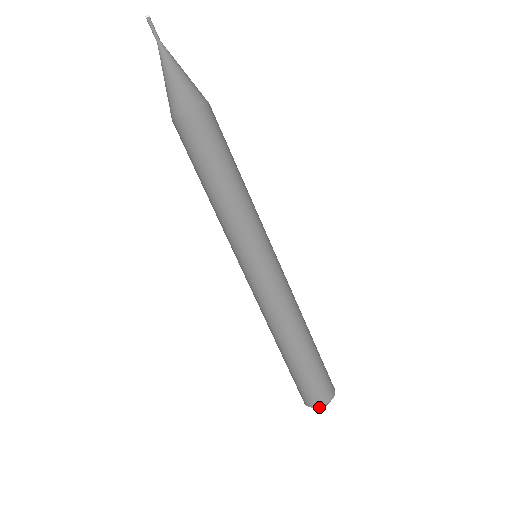
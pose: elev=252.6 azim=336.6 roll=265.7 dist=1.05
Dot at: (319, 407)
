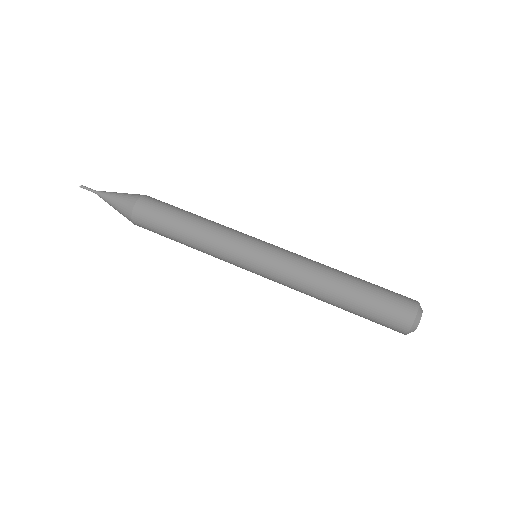
Dot at: (416, 321)
